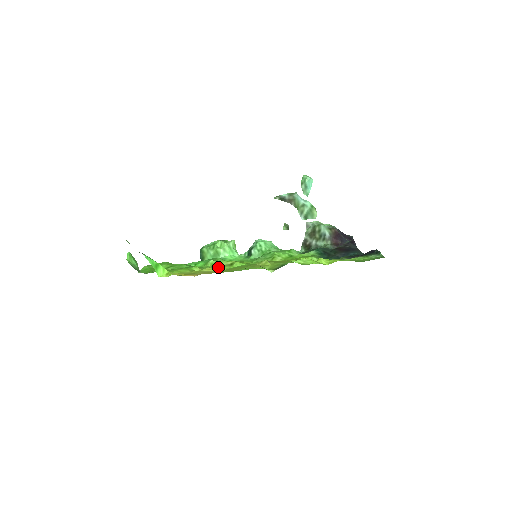
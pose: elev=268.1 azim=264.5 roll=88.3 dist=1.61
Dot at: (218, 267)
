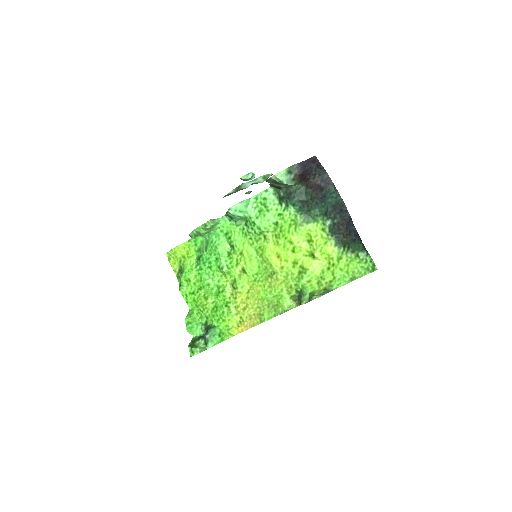
Dot at: (242, 288)
